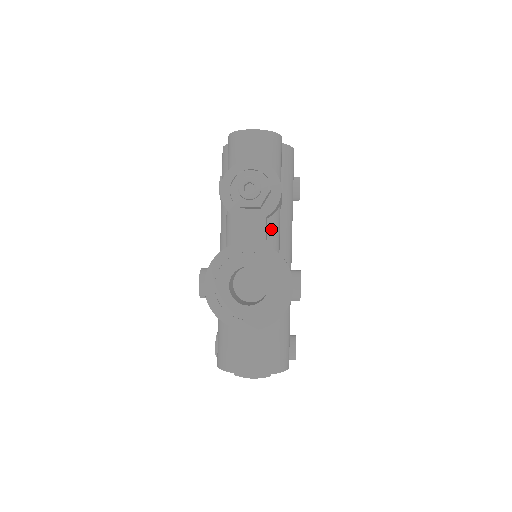
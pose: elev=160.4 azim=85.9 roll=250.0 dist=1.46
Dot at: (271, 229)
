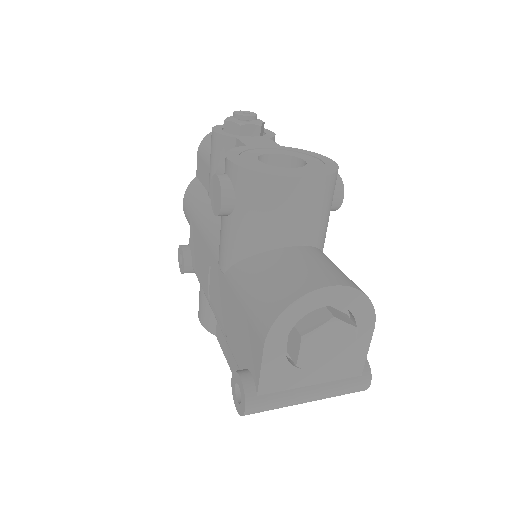
Dot at: occluded
